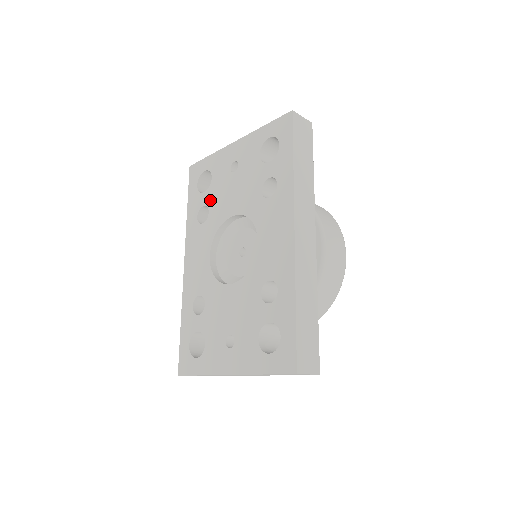
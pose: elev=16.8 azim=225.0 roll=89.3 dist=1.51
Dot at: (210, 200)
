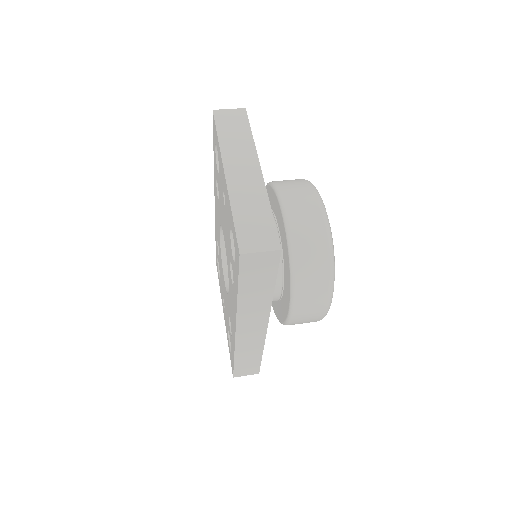
Dot at: (218, 188)
